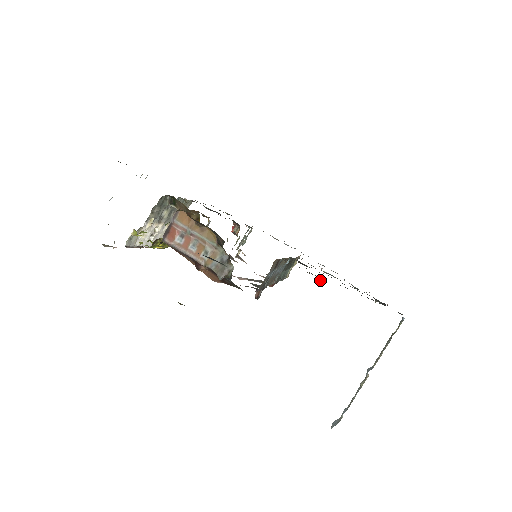
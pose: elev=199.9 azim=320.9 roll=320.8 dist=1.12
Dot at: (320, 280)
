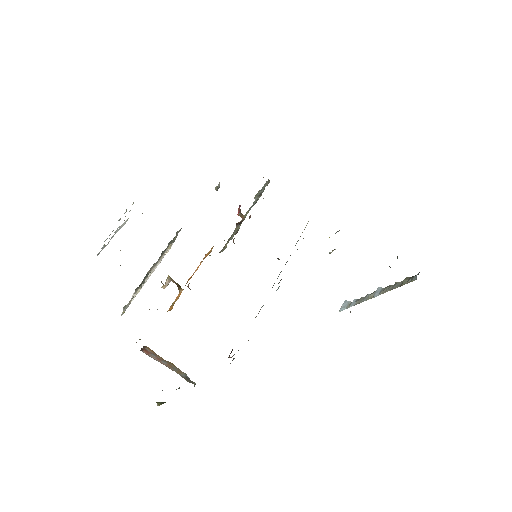
Dot at: occluded
